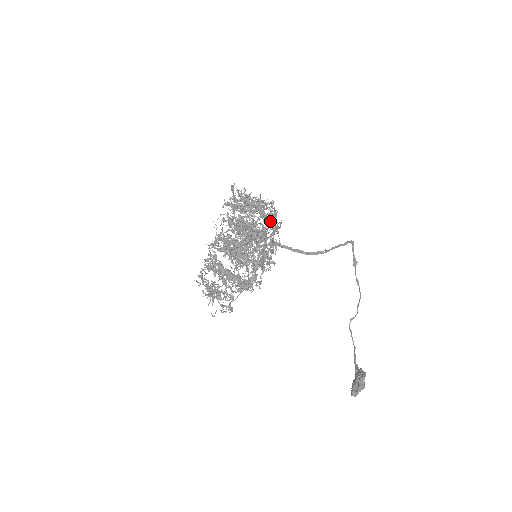
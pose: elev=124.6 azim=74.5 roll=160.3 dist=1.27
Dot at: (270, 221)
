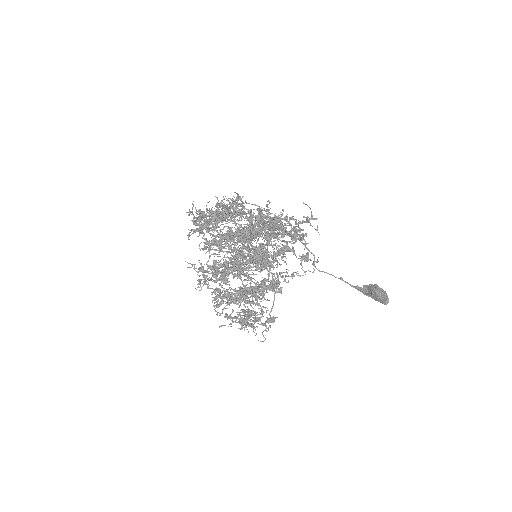
Dot at: (250, 213)
